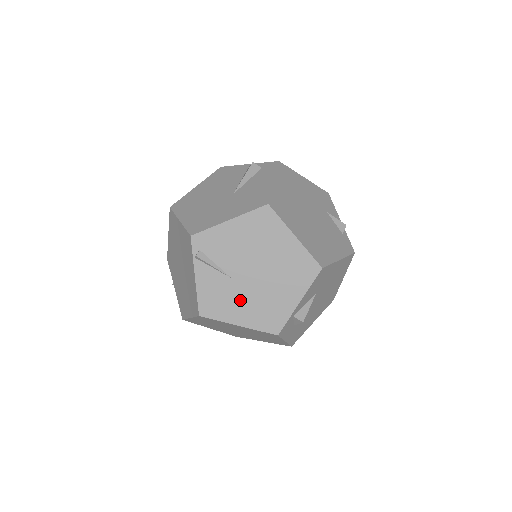
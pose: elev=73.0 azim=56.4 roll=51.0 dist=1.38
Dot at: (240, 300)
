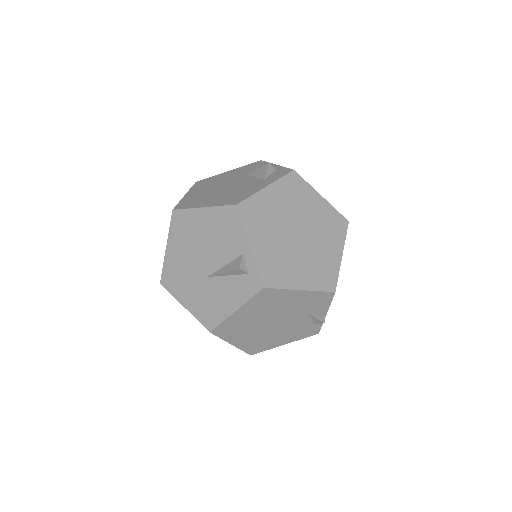
Dot at: occluded
